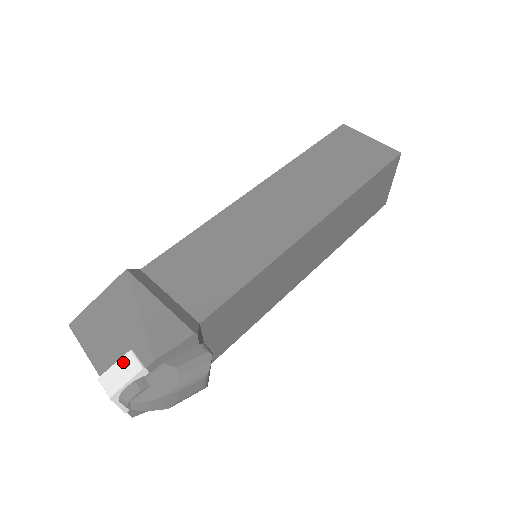
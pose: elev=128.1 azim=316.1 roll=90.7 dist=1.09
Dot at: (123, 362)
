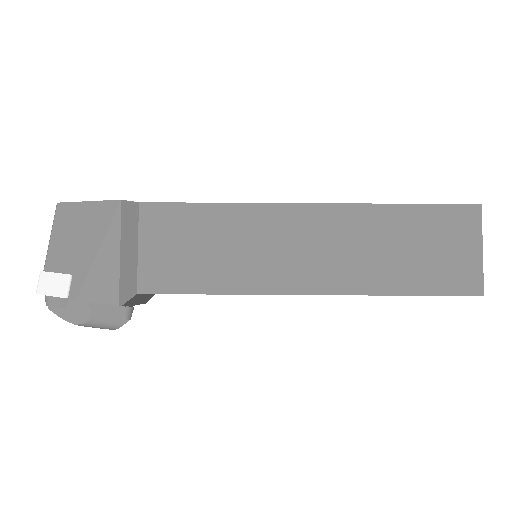
Dot at: (60, 278)
